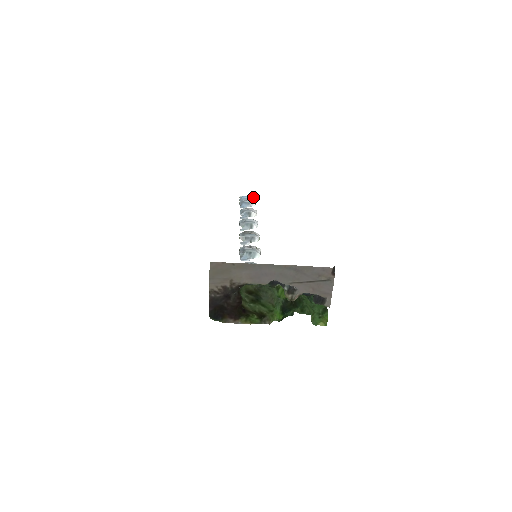
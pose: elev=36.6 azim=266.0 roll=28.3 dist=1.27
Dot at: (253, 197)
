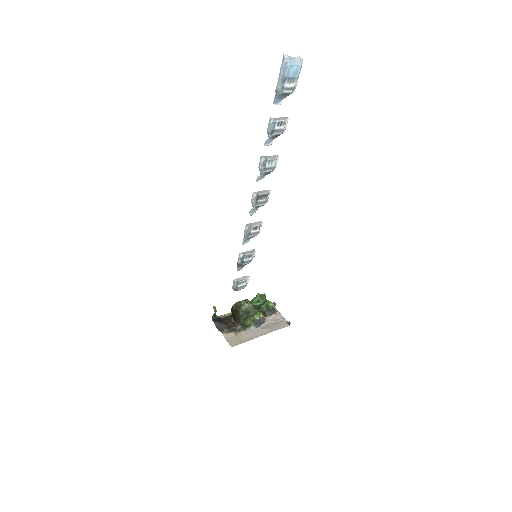
Dot at: (300, 69)
